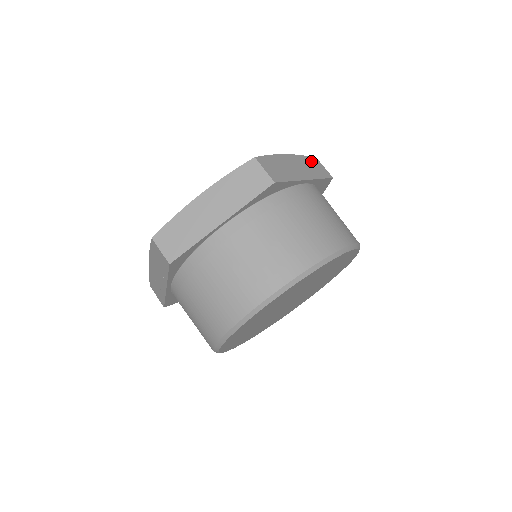
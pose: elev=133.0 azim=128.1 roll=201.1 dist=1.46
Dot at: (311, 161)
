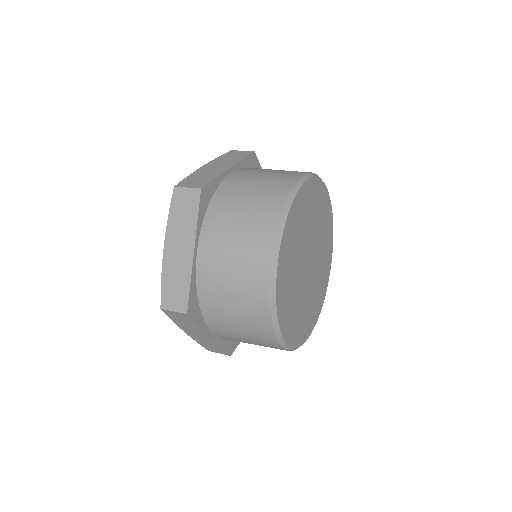
Dot at: (227, 155)
